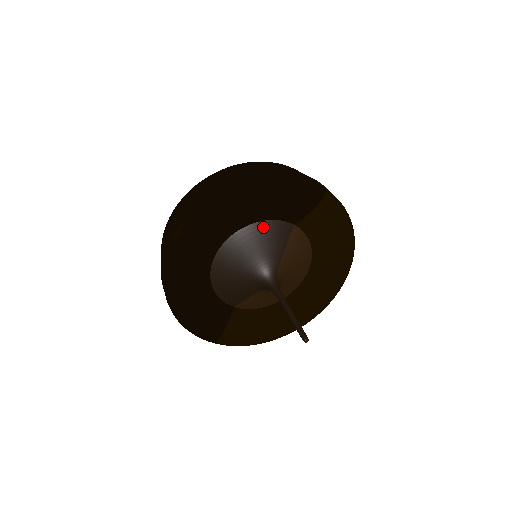
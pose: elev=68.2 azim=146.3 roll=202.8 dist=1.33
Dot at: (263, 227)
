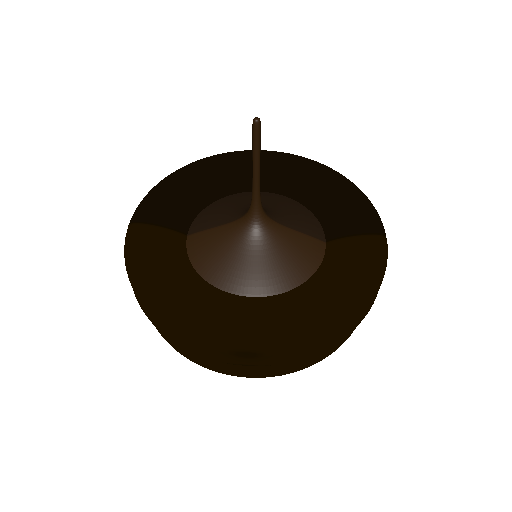
Dot at: (306, 212)
